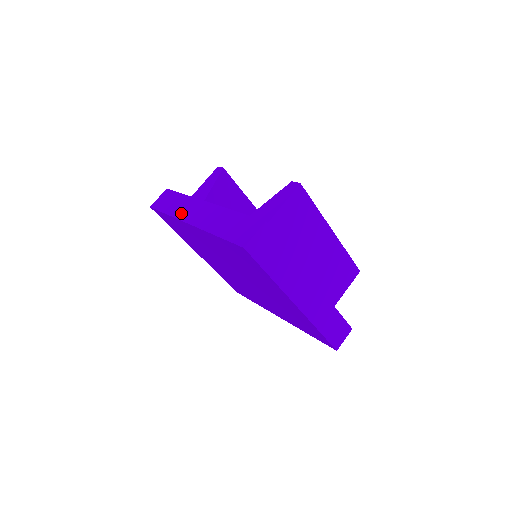
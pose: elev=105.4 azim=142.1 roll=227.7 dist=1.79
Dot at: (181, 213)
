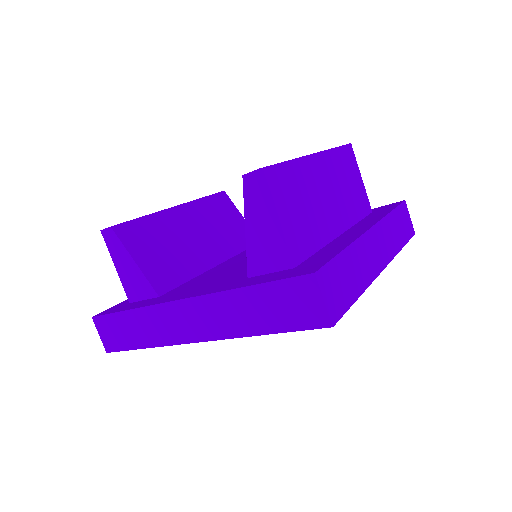
Dot at: (163, 336)
